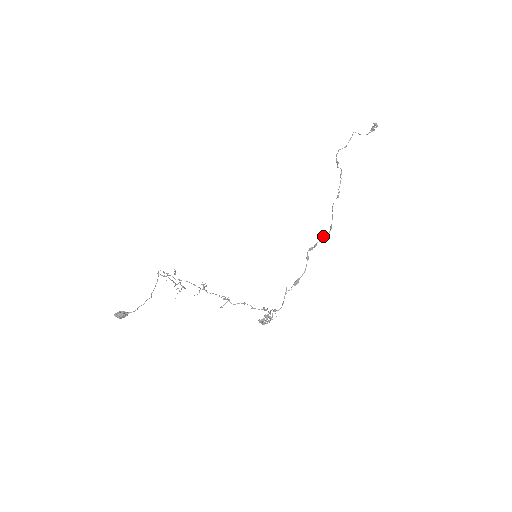
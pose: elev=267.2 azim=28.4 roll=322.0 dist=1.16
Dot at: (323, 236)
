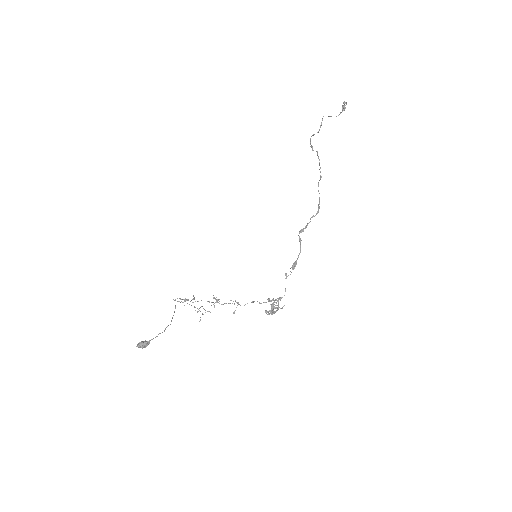
Dot at: (312, 216)
